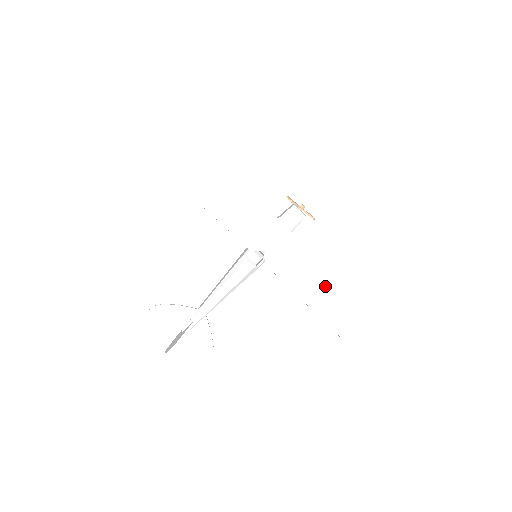
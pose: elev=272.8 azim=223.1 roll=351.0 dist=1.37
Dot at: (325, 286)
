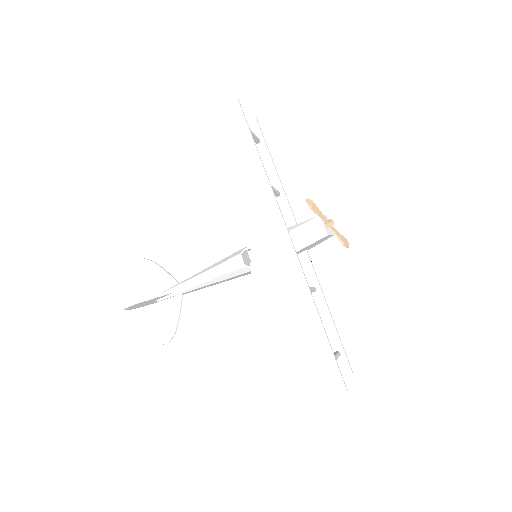
Dot at: (303, 327)
